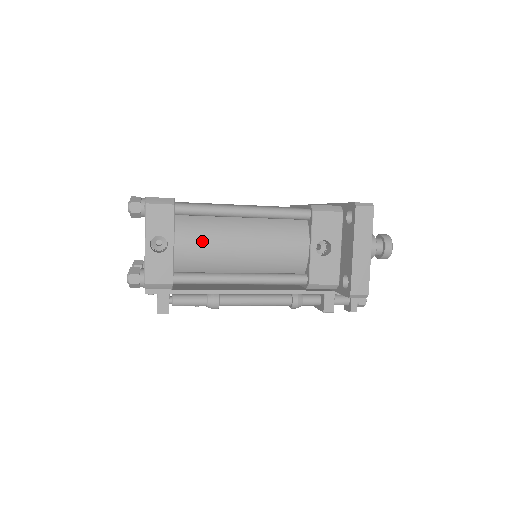
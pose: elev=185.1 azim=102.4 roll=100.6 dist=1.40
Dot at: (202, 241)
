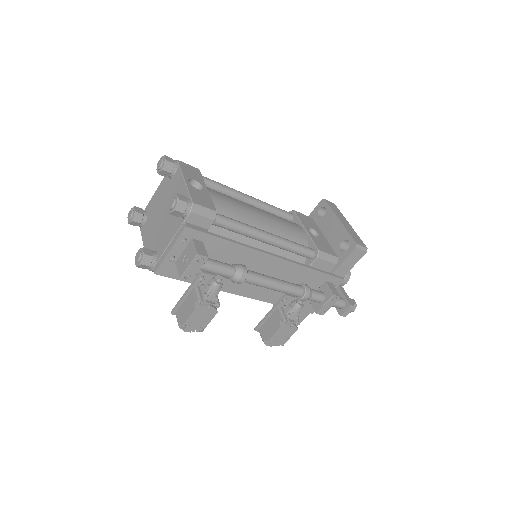
Dot at: (227, 198)
